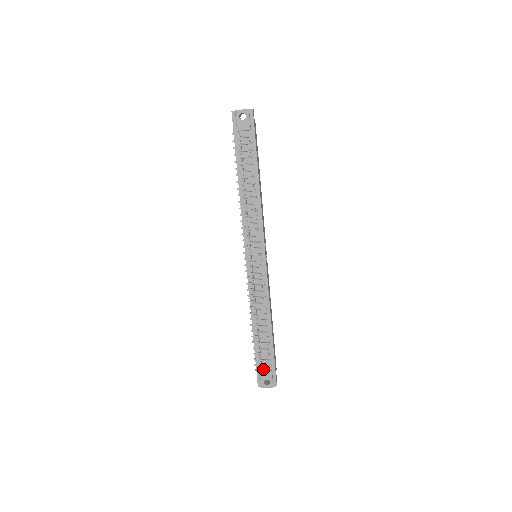
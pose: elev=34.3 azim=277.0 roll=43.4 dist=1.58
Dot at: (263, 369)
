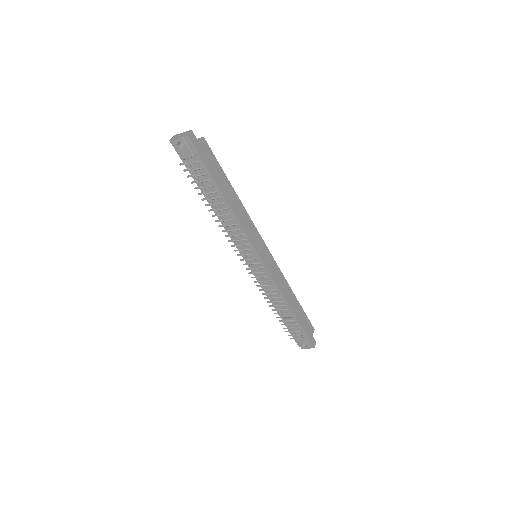
Dot at: (298, 336)
